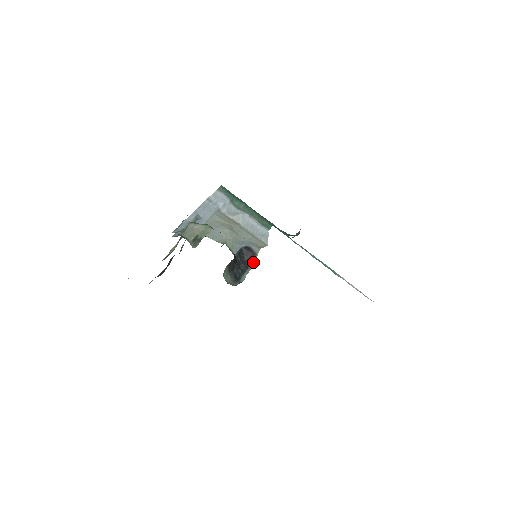
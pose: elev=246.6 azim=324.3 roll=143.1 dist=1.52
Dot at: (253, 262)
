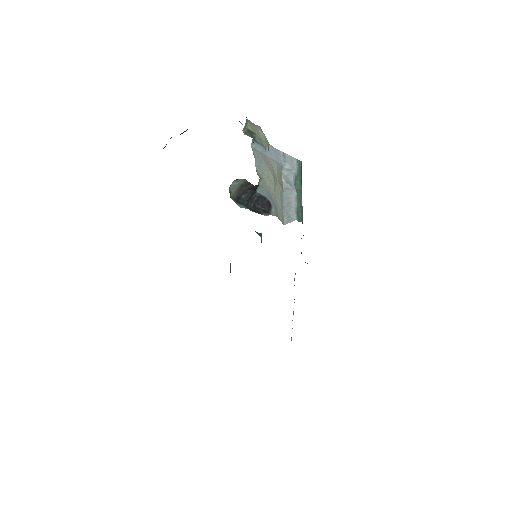
Dot at: (261, 214)
